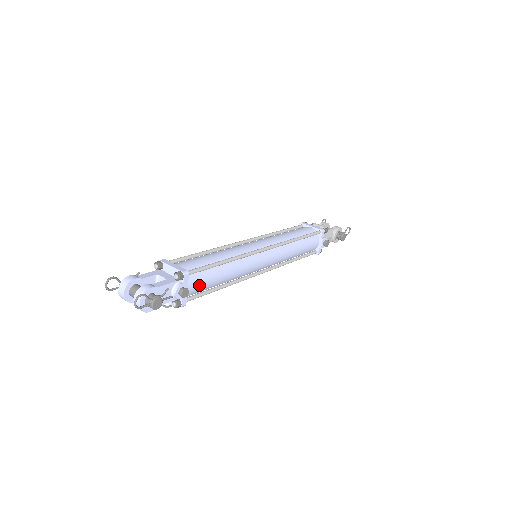
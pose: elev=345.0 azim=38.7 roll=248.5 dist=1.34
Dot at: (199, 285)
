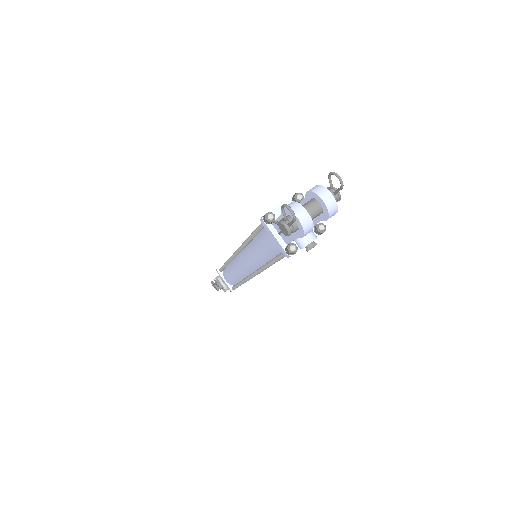
Dot at: occluded
